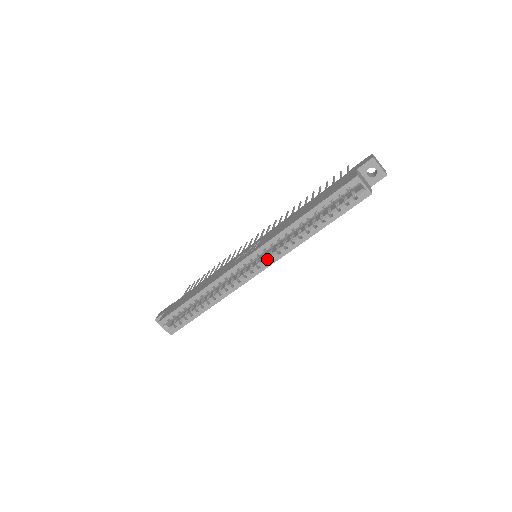
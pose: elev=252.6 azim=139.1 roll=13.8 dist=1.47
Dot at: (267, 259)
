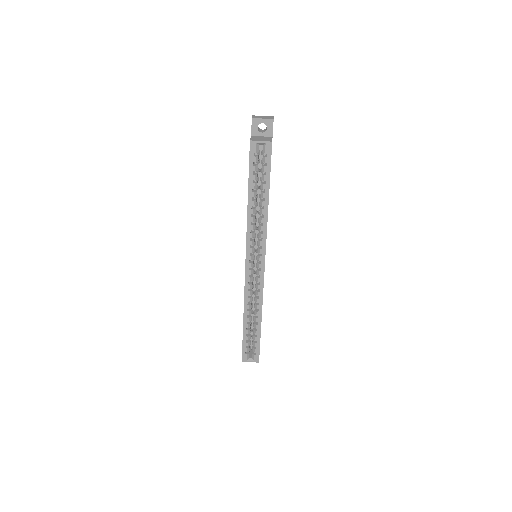
Dot at: (259, 251)
